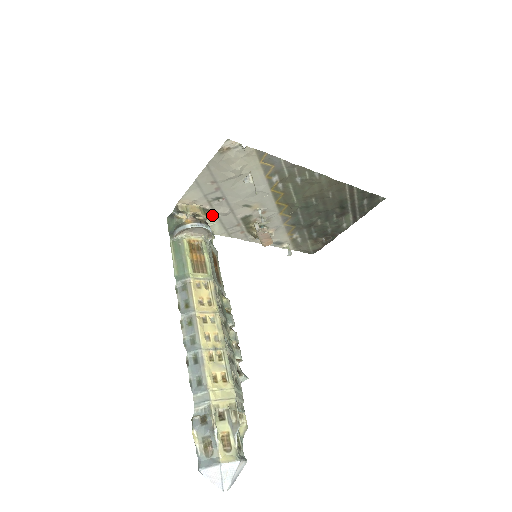
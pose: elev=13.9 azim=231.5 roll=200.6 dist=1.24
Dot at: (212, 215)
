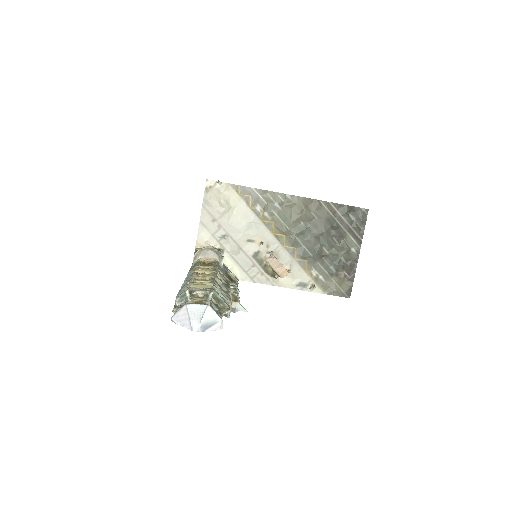
Dot at: (227, 256)
